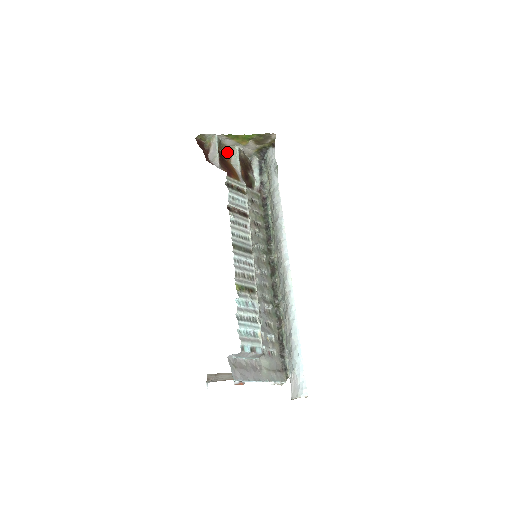
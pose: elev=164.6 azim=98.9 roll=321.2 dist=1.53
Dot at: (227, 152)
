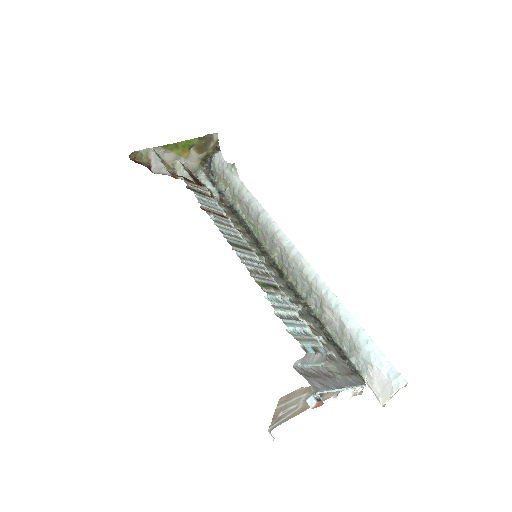
Dot at: (169, 170)
